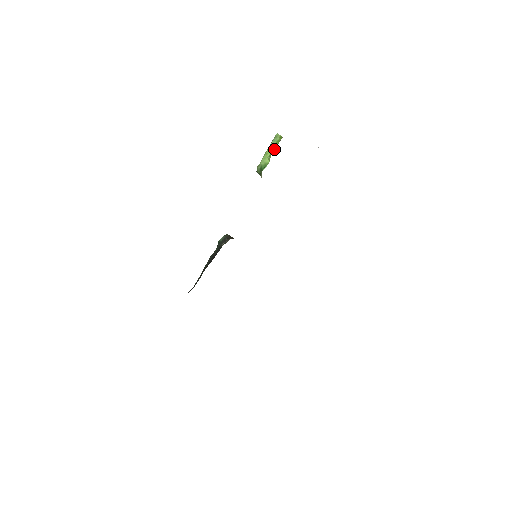
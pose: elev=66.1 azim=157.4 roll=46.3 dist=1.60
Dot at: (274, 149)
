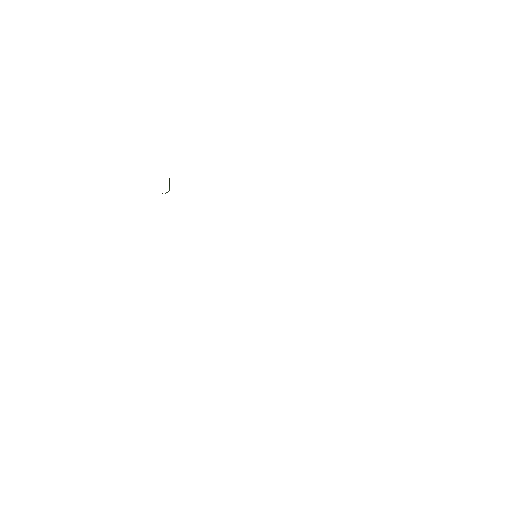
Dot at: occluded
